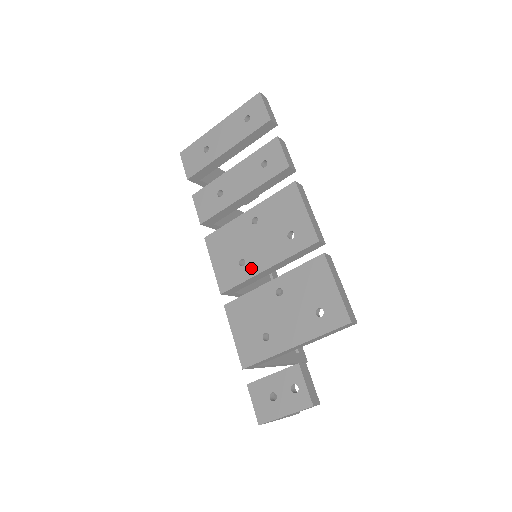
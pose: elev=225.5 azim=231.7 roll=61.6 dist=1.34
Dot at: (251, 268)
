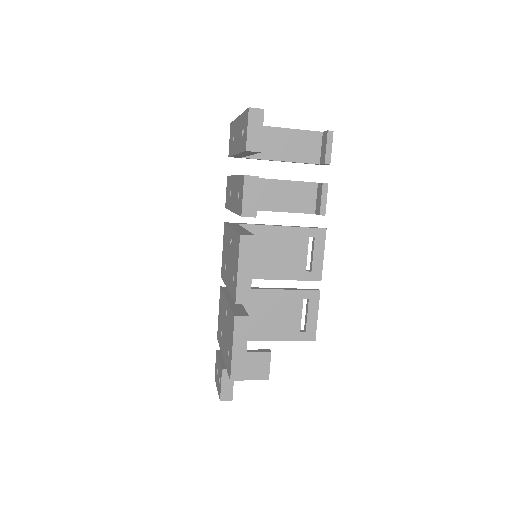
Dot at: (226, 277)
